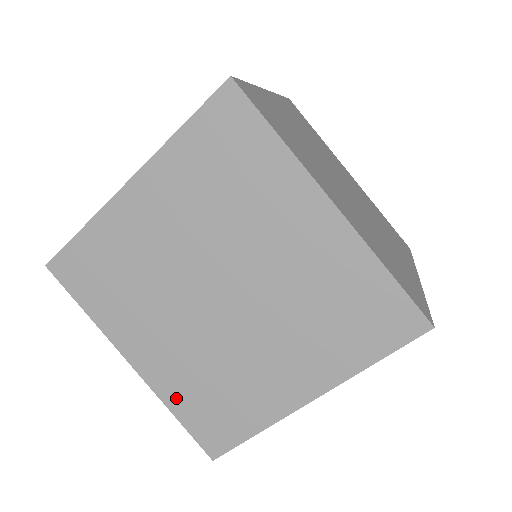
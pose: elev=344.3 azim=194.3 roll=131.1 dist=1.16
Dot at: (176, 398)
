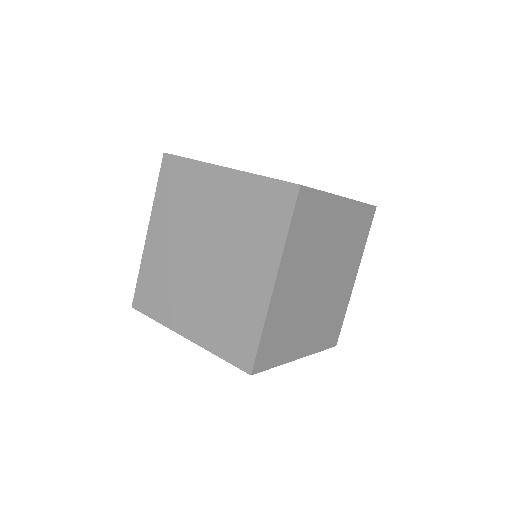
Dot at: (213, 342)
